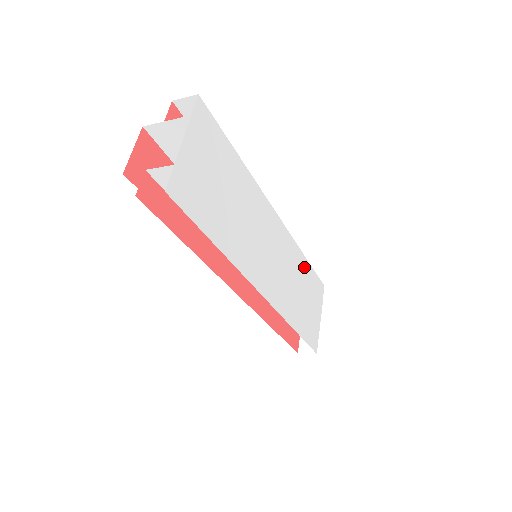
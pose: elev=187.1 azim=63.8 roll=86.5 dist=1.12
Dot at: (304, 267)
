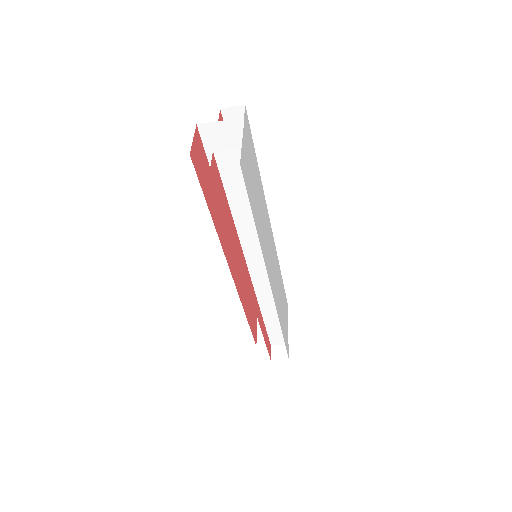
Dot at: (280, 278)
